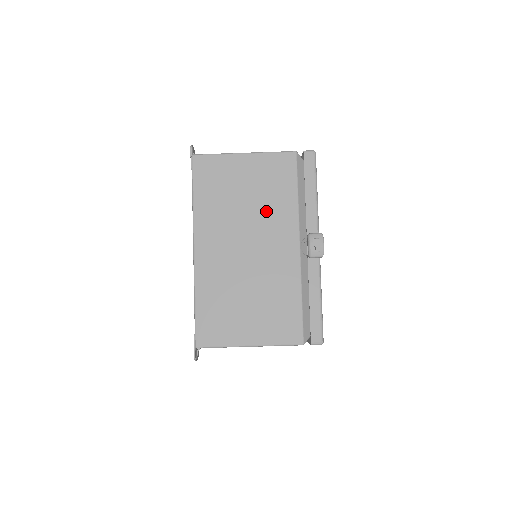
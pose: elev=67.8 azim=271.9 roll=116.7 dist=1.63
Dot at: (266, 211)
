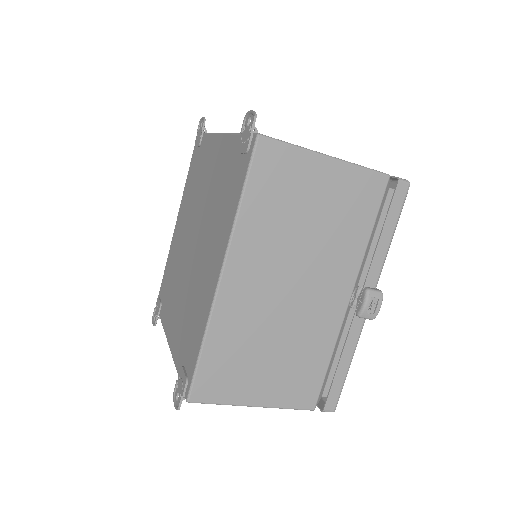
Dot at: (328, 245)
